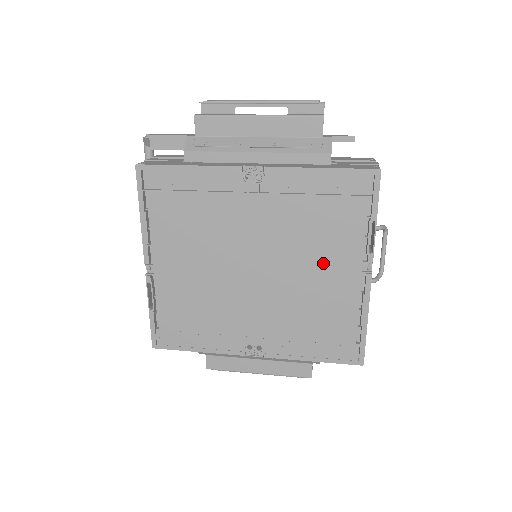
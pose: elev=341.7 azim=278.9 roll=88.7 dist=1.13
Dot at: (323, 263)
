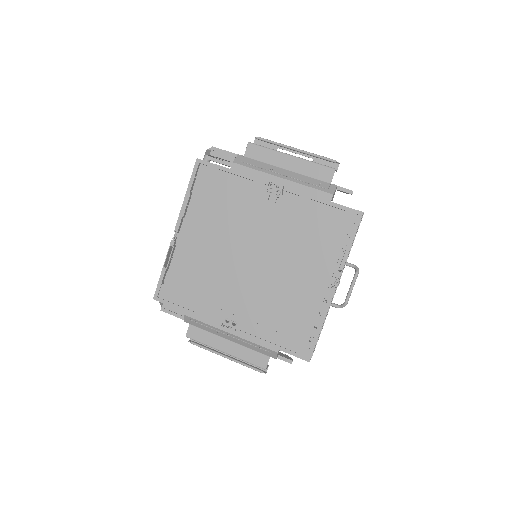
Dot at: (303, 269)
